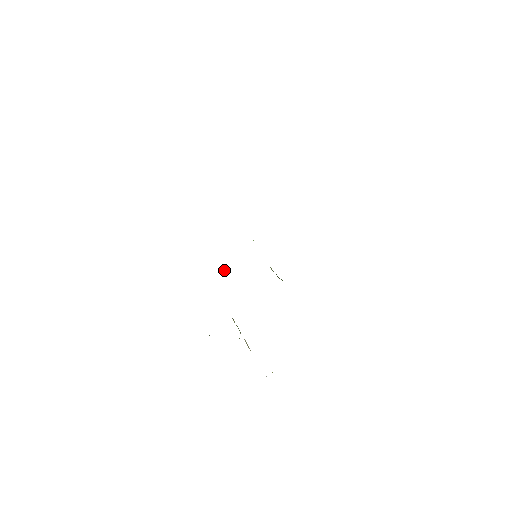
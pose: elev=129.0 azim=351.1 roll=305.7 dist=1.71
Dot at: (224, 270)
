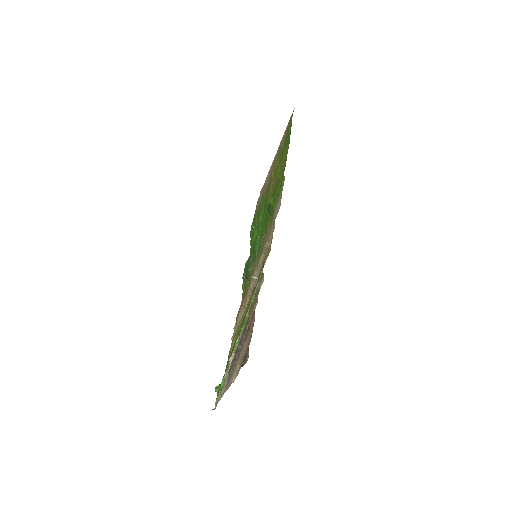
Dot at: (254, 277)
